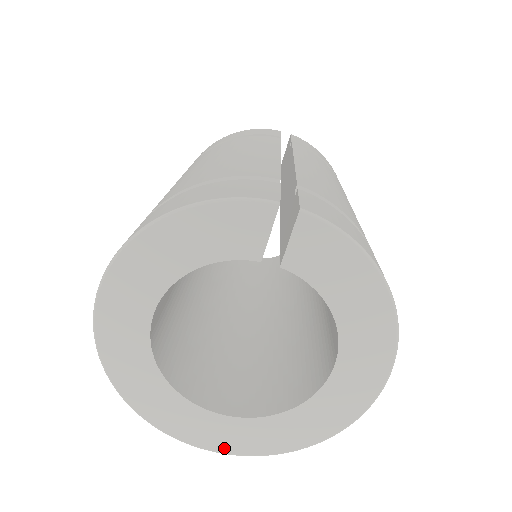
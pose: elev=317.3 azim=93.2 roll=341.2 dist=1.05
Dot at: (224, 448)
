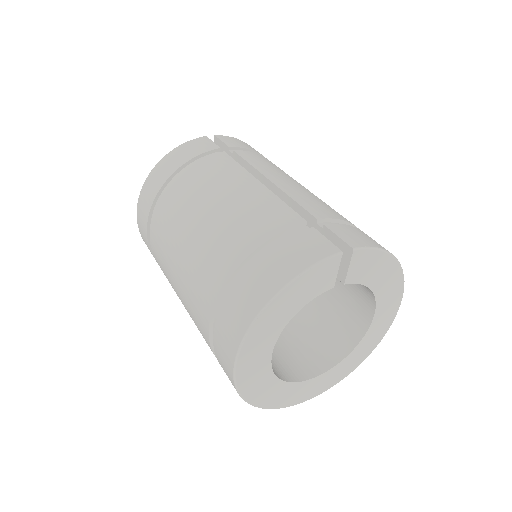
Dot at: (317, 393)
